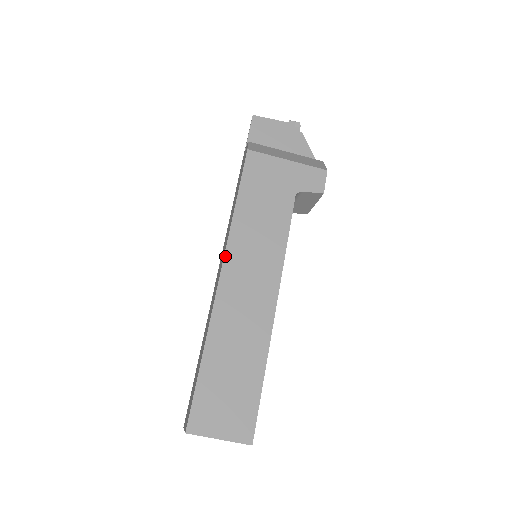
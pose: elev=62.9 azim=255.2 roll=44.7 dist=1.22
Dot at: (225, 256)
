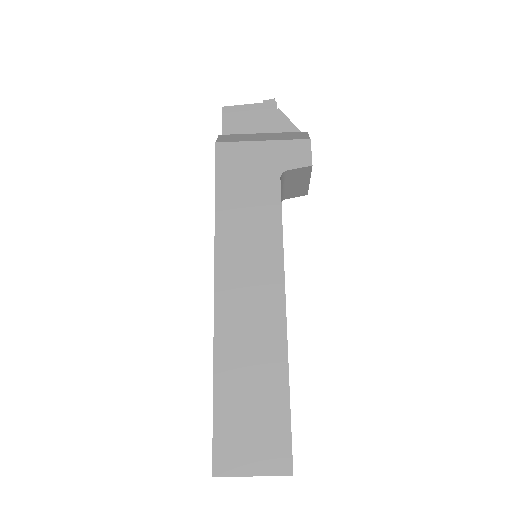
Dot at: (215, 265)
